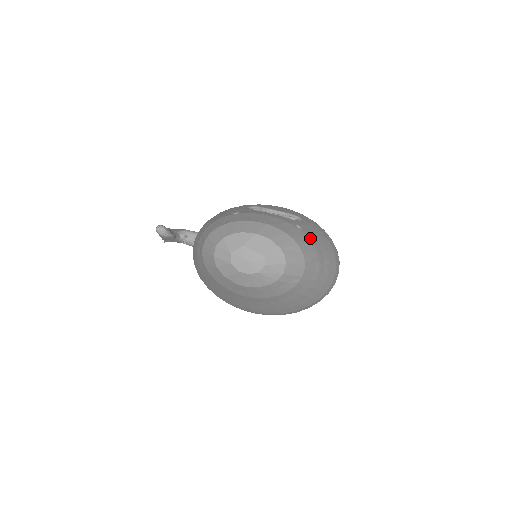
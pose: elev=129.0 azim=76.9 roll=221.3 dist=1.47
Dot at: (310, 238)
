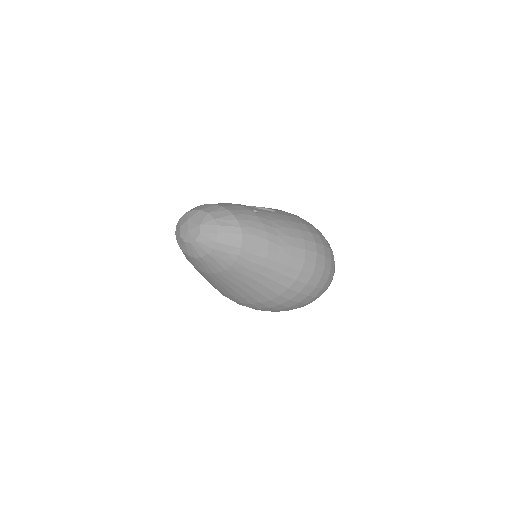
Dot at: (262, 219)
